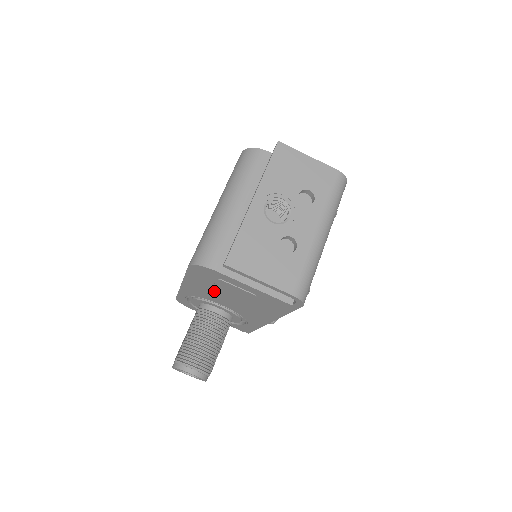
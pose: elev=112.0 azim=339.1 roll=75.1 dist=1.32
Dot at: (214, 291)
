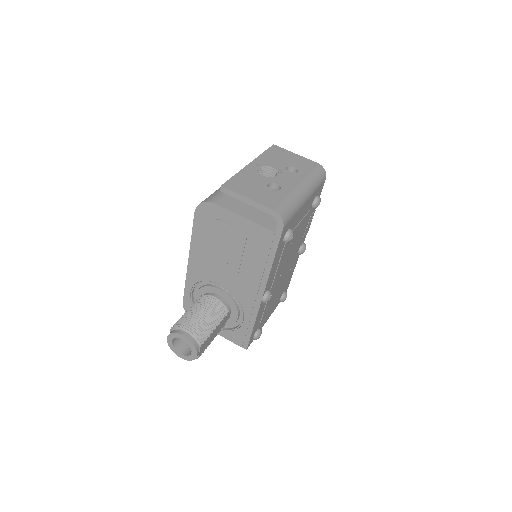
Dot at: (214, 251)
